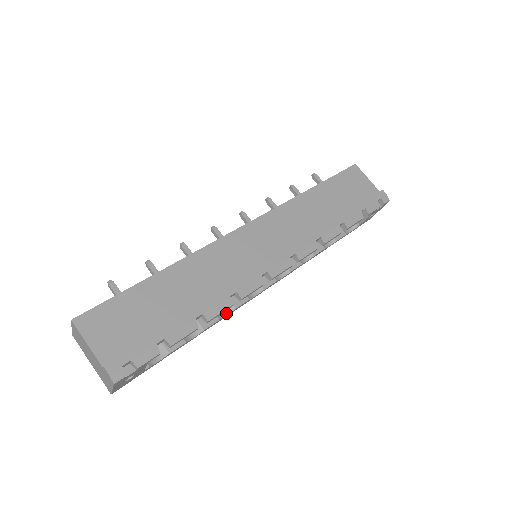
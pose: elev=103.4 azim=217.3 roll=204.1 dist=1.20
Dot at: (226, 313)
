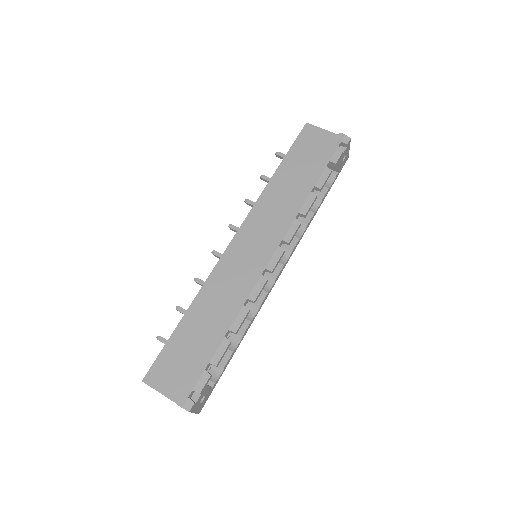
Dot at: (254, 313)
